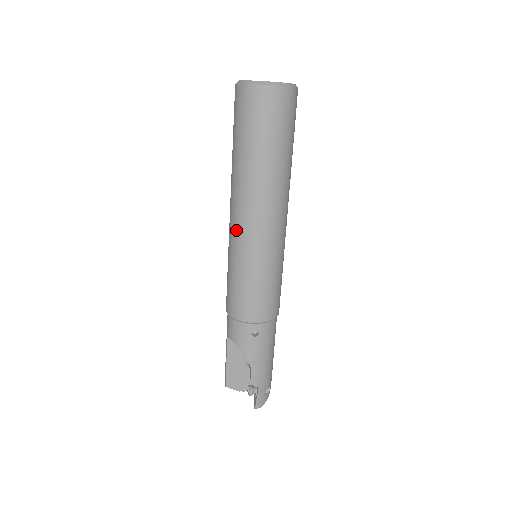
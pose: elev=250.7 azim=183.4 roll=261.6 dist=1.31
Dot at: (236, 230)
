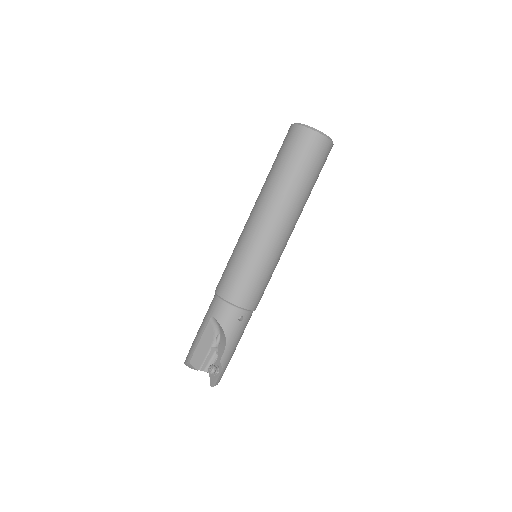
Dot at: (259, 230)
